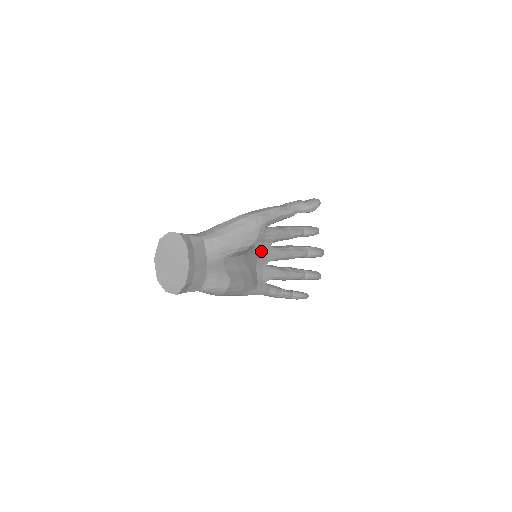
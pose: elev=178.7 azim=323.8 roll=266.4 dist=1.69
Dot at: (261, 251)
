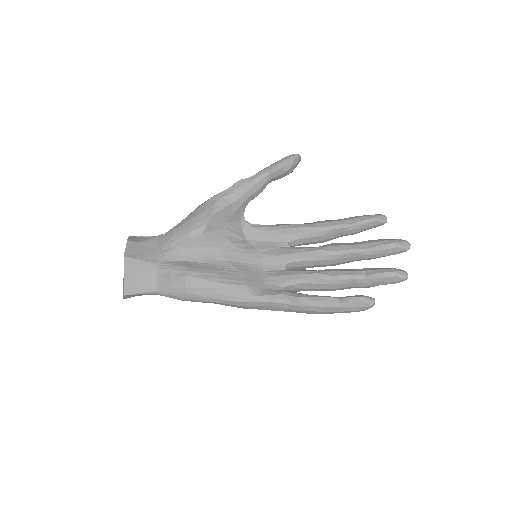
Dot at: (267, 251)
